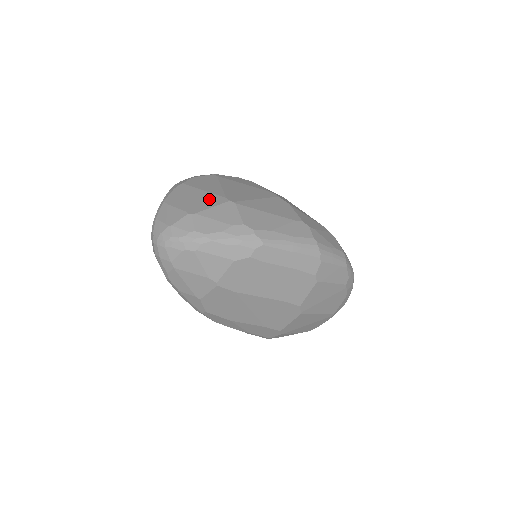
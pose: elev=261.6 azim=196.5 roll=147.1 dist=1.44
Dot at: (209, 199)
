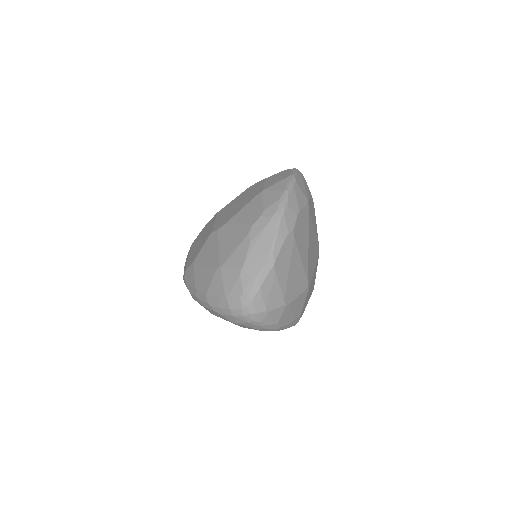
Dot at: (300, 280)
